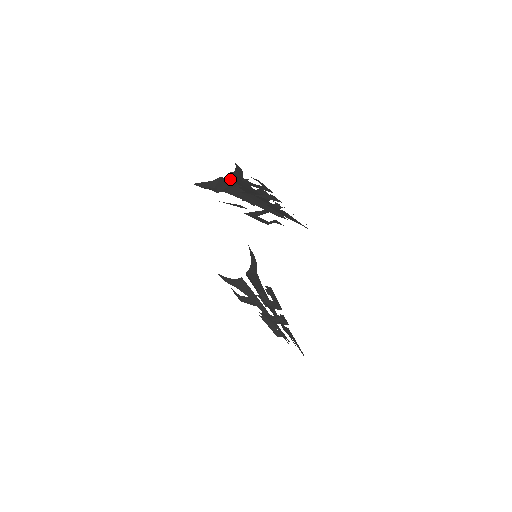
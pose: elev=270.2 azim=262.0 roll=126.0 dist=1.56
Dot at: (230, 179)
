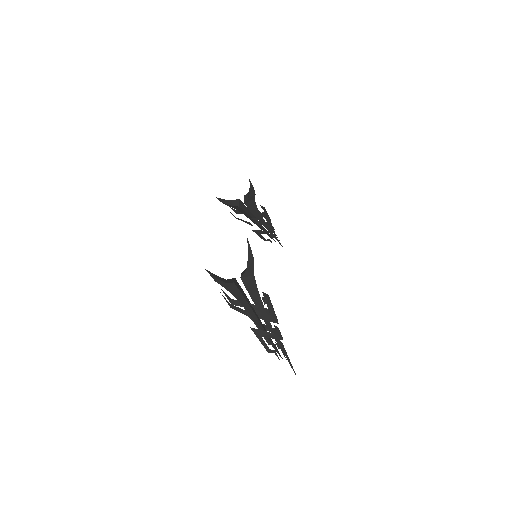
Dot at: (242, 278)
